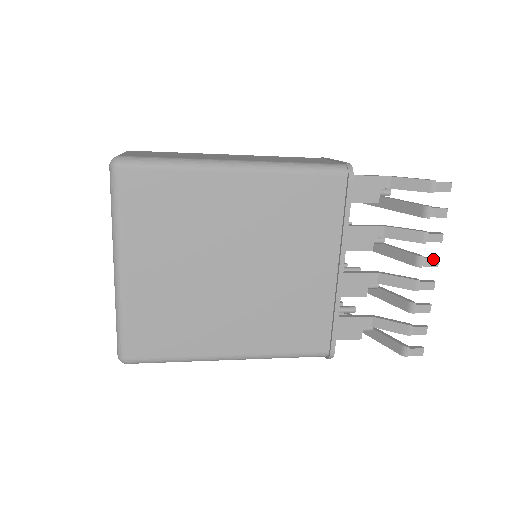
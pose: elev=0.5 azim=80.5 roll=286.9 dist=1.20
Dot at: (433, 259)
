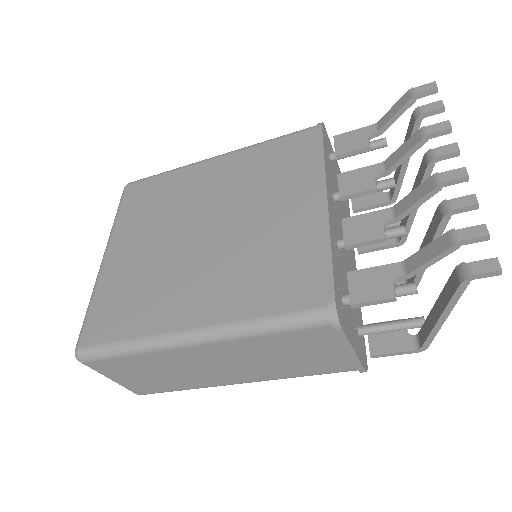
Dot at: (447, 146)
